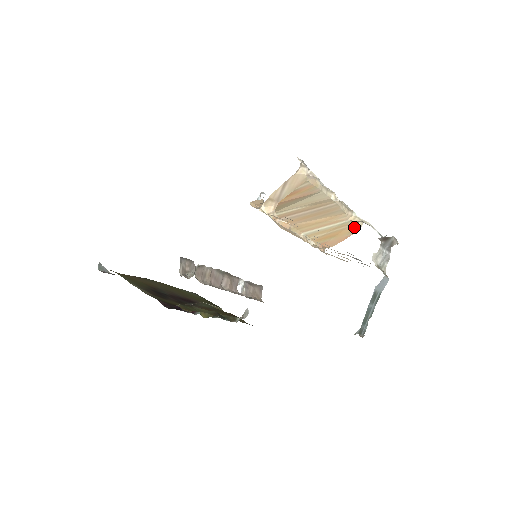
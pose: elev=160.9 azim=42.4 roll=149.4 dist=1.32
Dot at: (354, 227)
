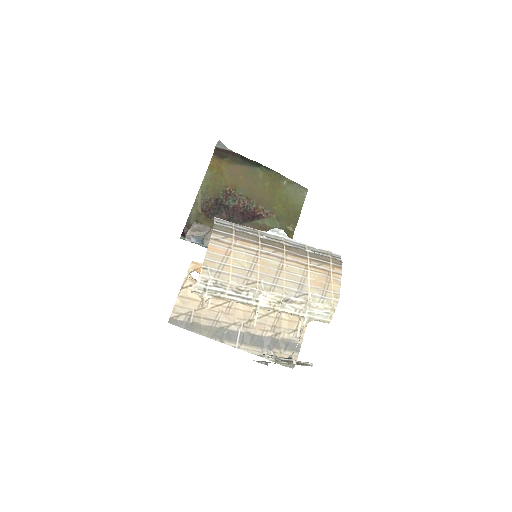
Dot at: occluded
